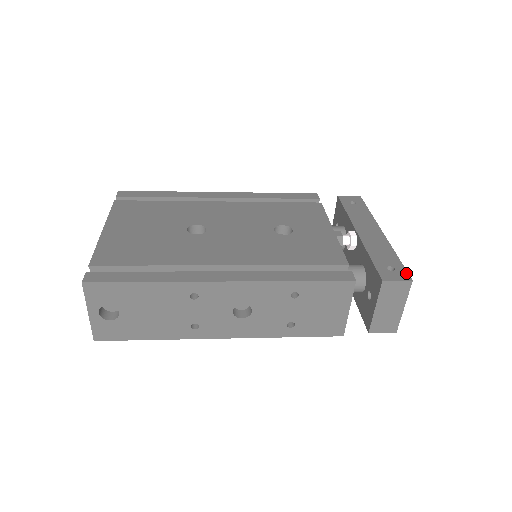
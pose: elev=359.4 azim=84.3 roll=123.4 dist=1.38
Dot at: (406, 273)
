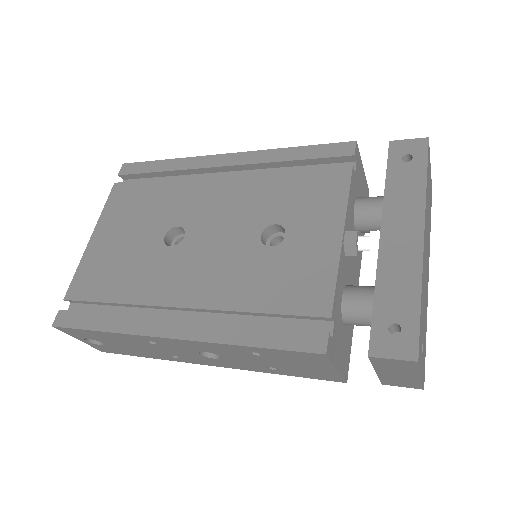
Dot at: (415, 343)
